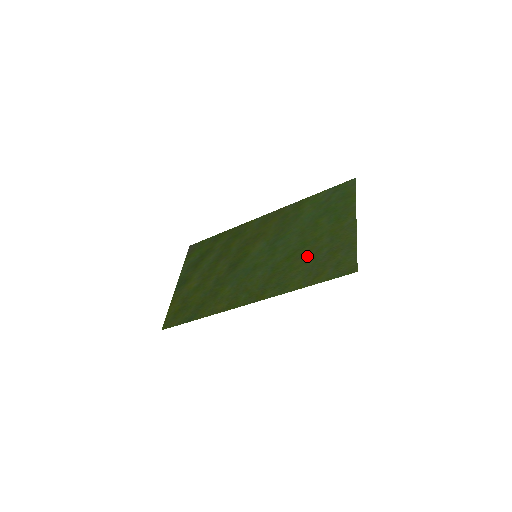
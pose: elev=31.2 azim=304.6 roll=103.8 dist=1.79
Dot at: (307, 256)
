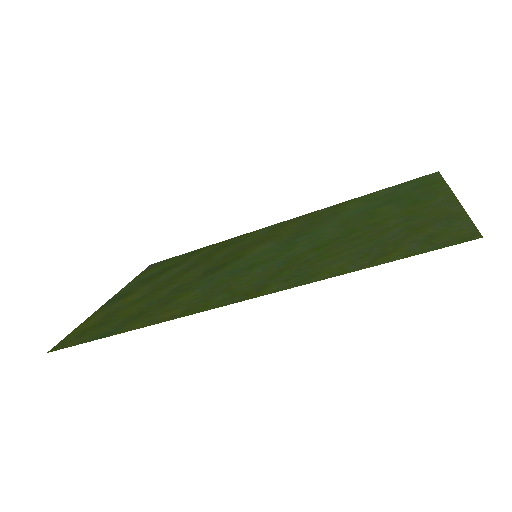
Dot at: (357, 240)
